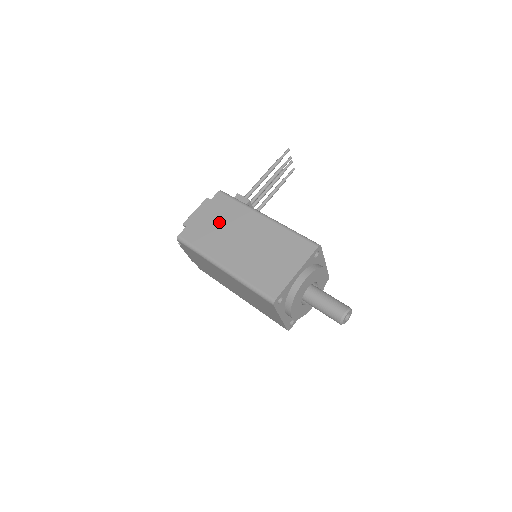
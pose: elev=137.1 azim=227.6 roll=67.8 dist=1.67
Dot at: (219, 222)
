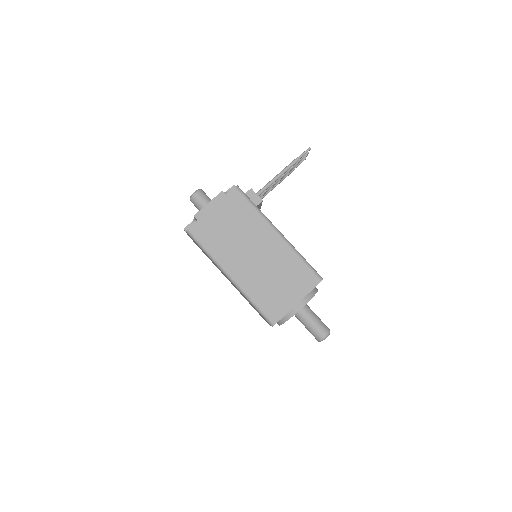
Dot at: (232, 226)
